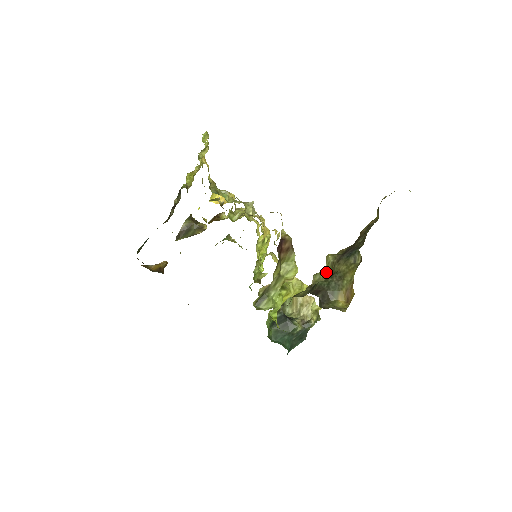
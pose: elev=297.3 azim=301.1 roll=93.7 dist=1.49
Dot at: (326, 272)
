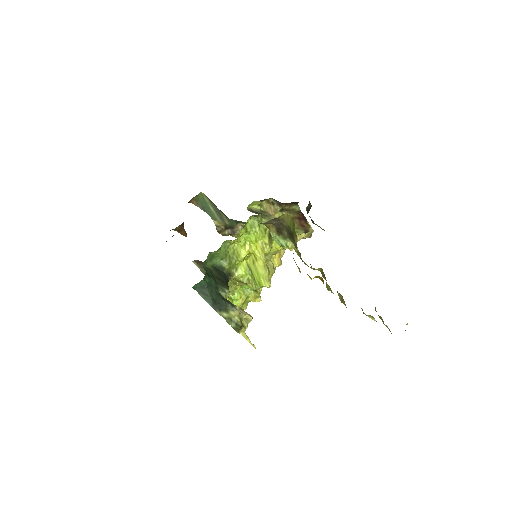
Dot at: occluded
